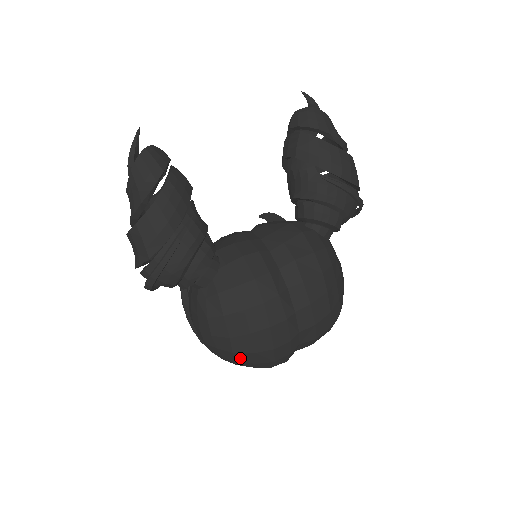
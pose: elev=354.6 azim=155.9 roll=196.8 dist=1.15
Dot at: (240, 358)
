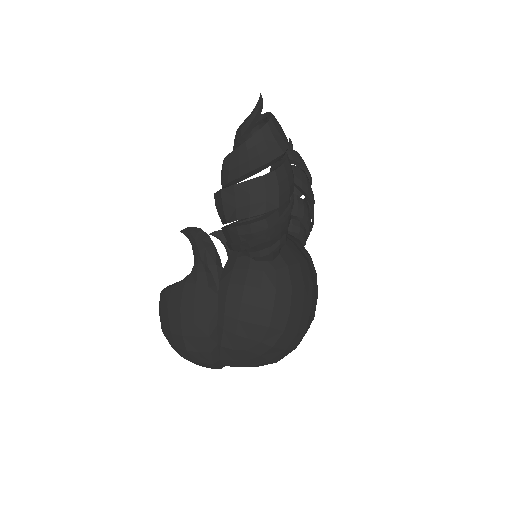
Dot at: (281, 341)
